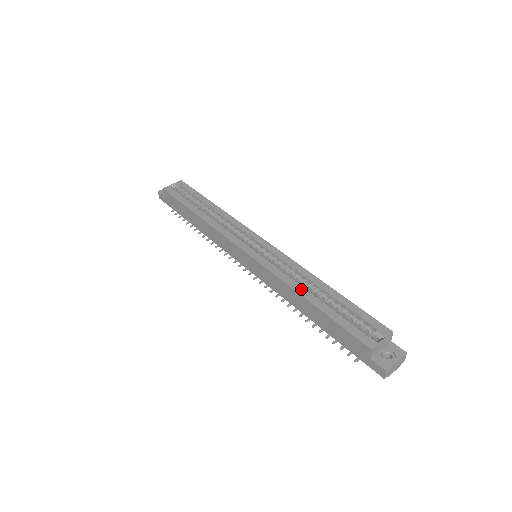
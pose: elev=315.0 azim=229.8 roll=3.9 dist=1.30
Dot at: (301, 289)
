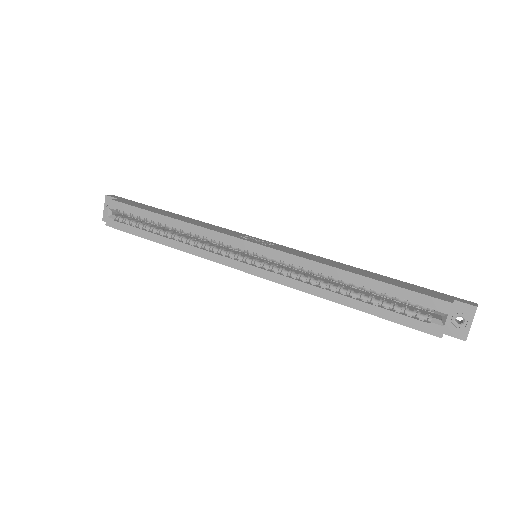
Dot at: (330, 294)
